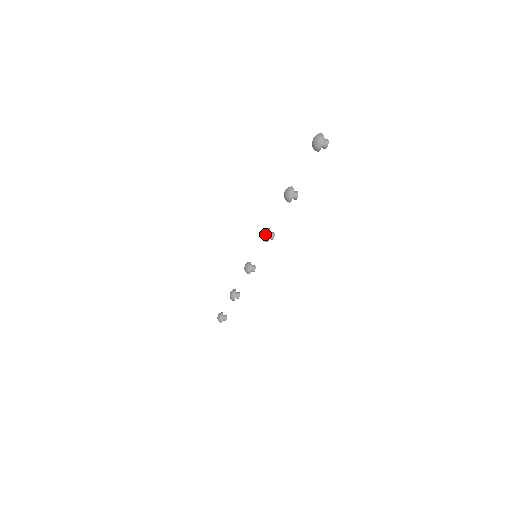
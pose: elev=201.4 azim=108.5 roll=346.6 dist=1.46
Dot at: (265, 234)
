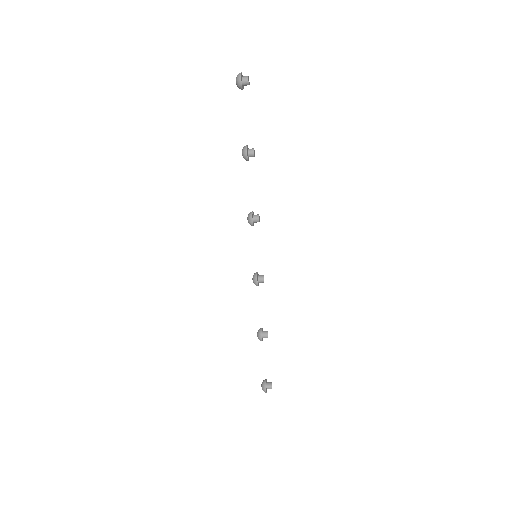
Dot at: (248, 215)
